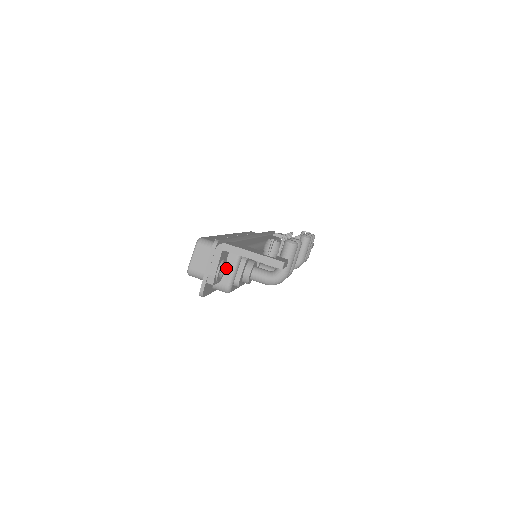
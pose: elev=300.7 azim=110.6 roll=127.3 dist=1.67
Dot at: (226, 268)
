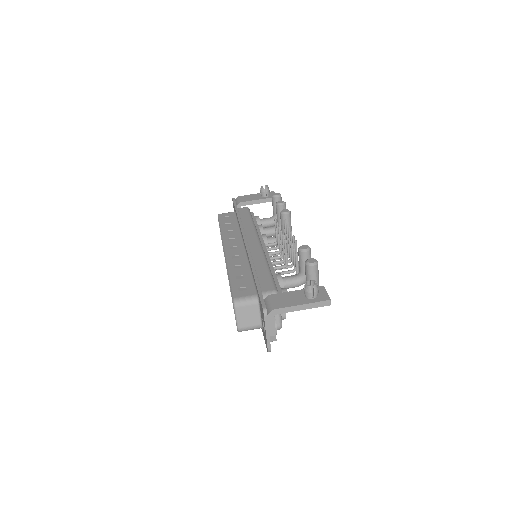
Dot at: occluded
